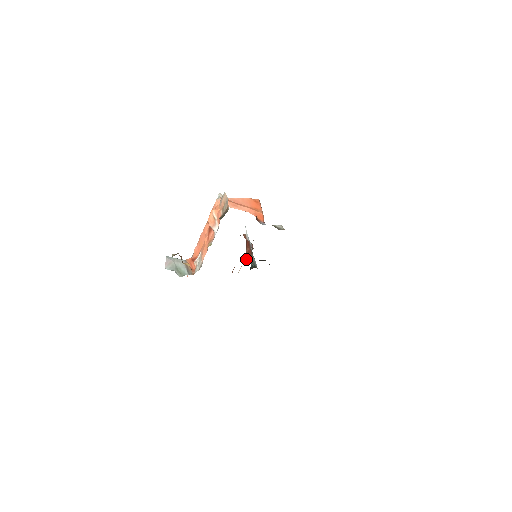
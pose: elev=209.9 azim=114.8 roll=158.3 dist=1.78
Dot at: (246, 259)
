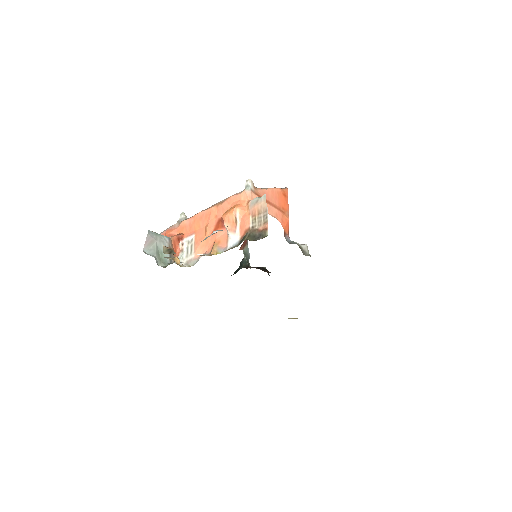
Dot at: (240, 249)
